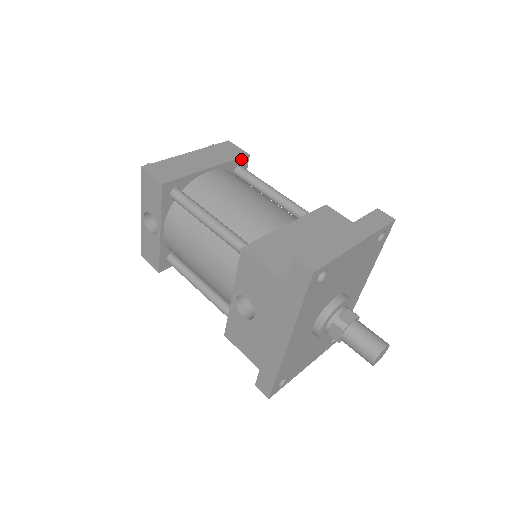
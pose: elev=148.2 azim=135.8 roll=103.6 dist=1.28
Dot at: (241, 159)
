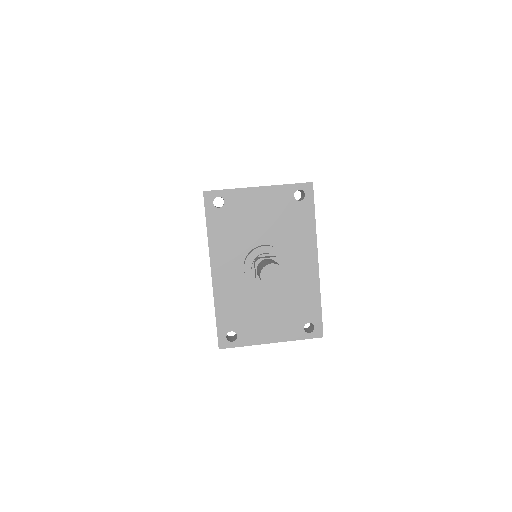
Dot at: occluded
